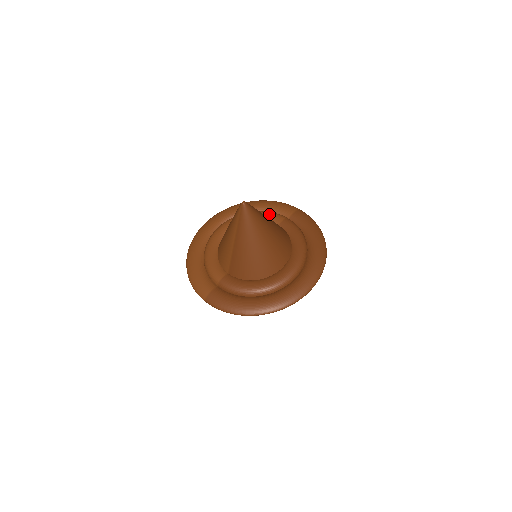
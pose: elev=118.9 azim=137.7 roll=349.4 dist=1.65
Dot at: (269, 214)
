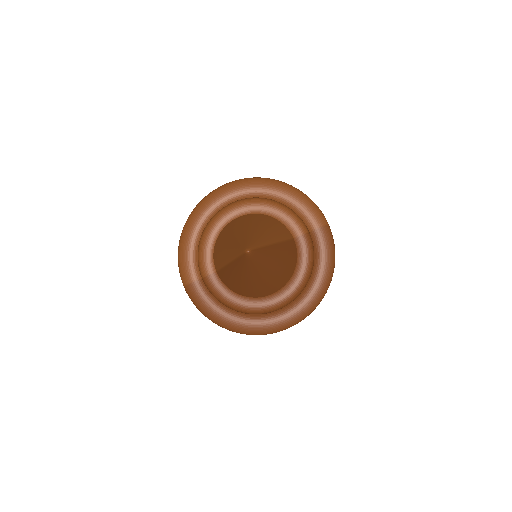
Dot at: (291, 218)
